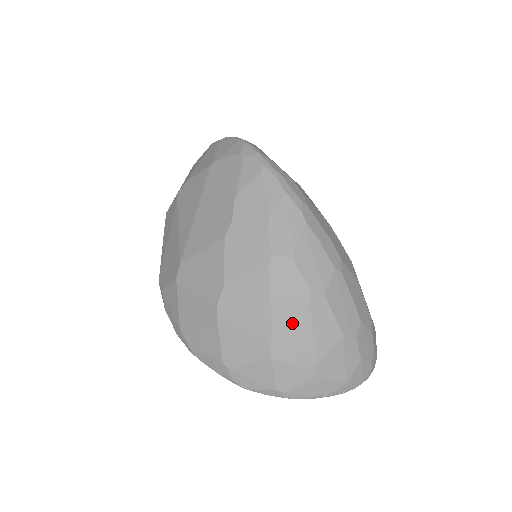
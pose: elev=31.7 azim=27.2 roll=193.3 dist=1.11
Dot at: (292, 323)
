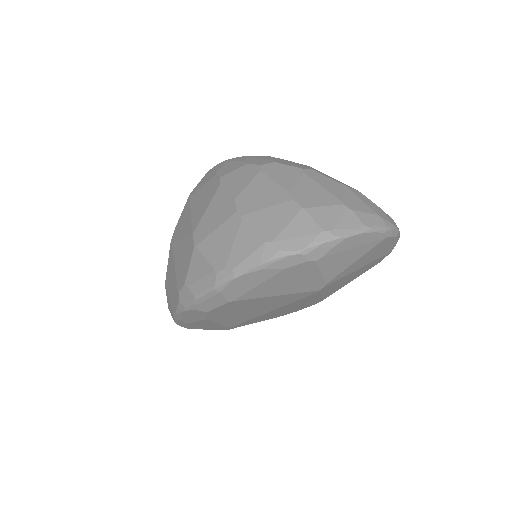
Dot at: (301, 185)
